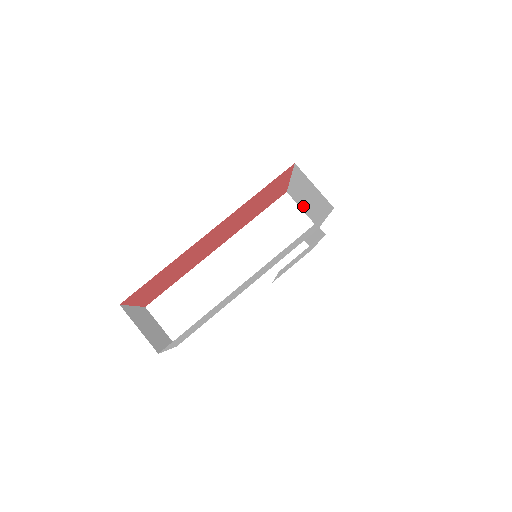
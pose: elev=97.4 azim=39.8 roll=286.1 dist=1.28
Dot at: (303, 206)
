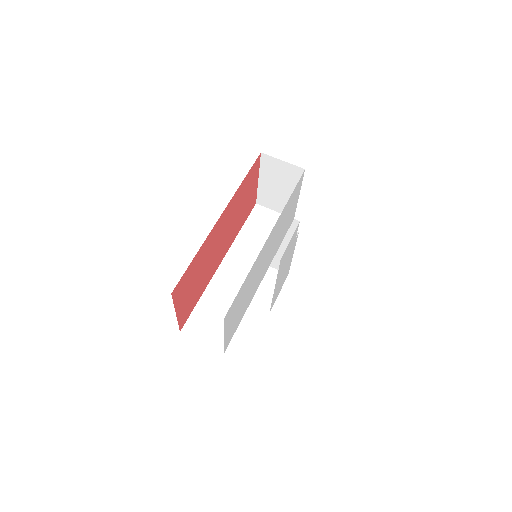
Dot at: (275, 204)
